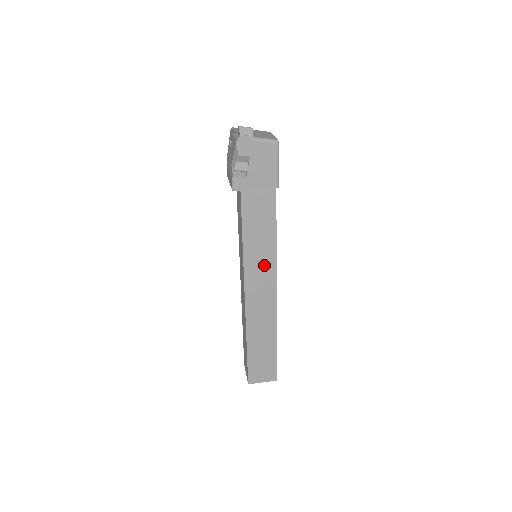
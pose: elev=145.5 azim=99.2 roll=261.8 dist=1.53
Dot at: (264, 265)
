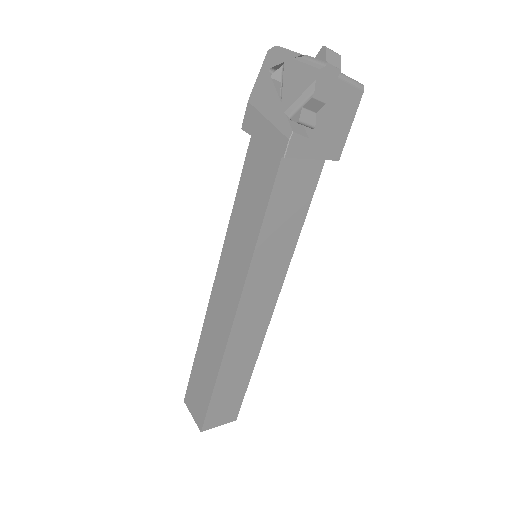
Dot at: (273, 271)
